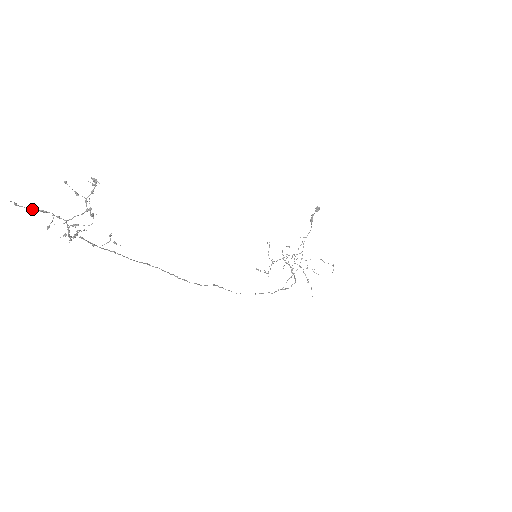
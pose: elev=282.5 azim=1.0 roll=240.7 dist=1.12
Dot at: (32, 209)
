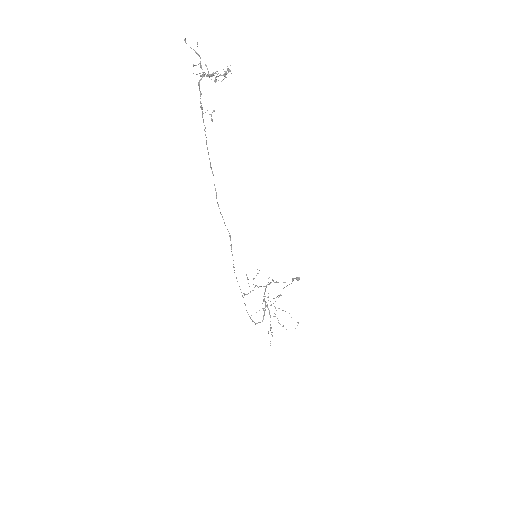
Dot at: occluded
